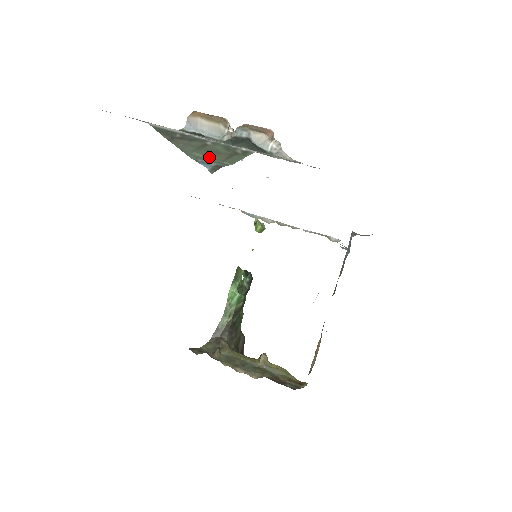
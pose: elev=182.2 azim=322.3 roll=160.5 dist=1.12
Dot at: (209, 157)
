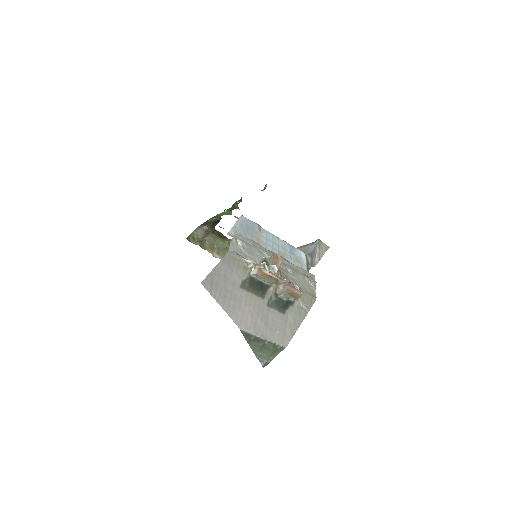
Dot at: (264, 355)
